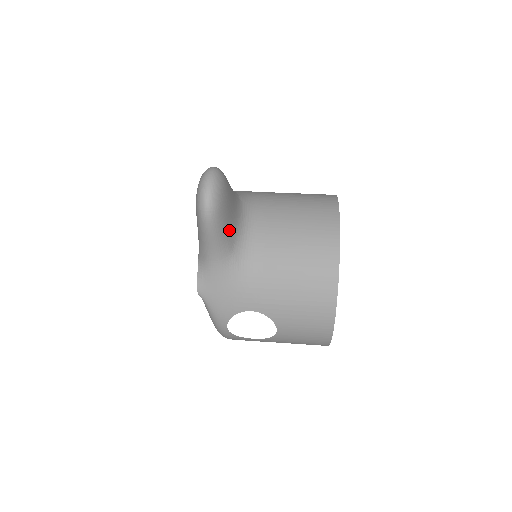
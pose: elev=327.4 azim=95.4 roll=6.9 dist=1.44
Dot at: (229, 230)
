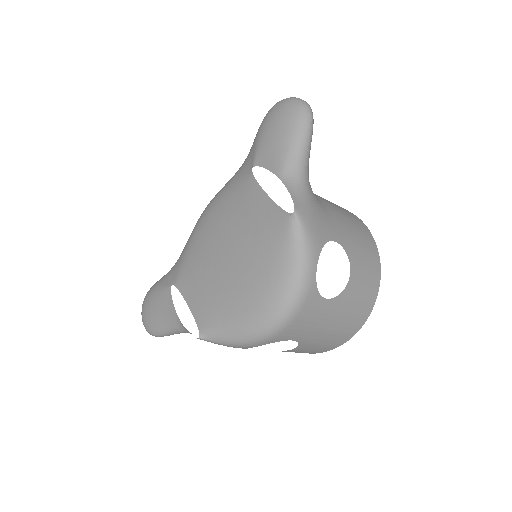
Dot at: occluded
